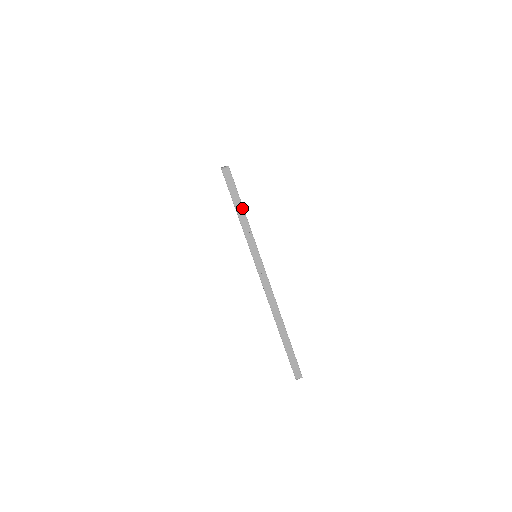
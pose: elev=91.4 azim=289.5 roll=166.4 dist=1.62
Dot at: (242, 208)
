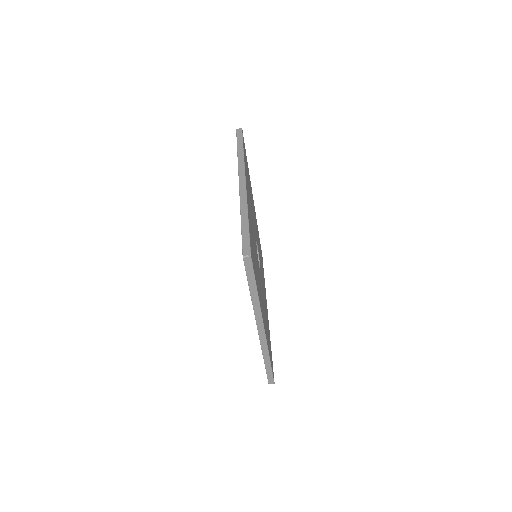
Dot at: (255, 286)
